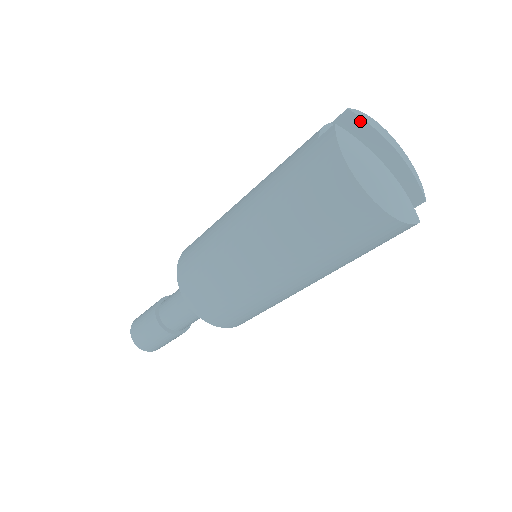
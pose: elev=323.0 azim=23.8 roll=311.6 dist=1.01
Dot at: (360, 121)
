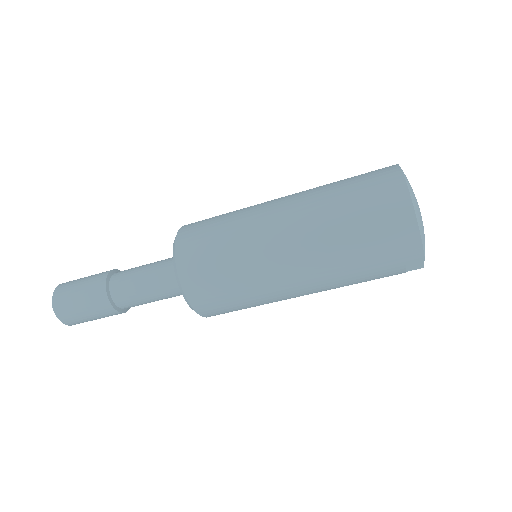
Dot at: occluded
